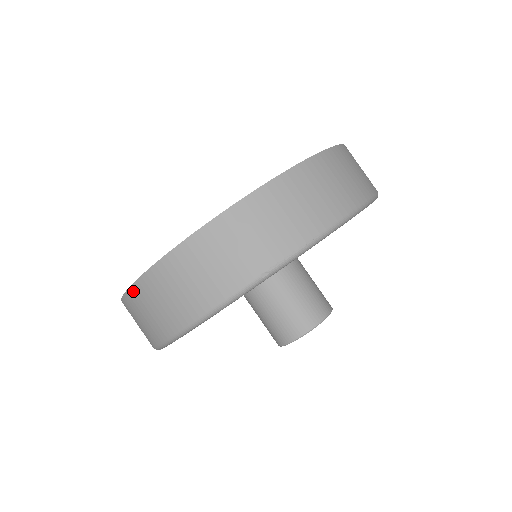
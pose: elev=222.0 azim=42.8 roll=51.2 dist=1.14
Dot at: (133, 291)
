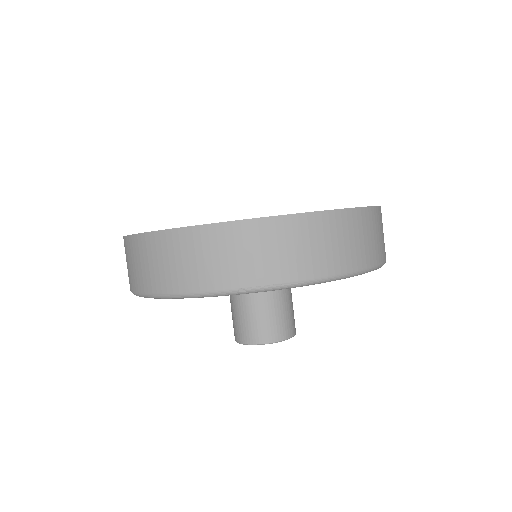
Dot at: (133, 239)
